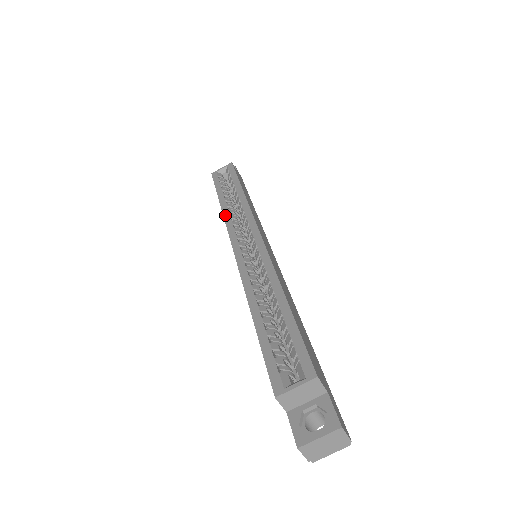
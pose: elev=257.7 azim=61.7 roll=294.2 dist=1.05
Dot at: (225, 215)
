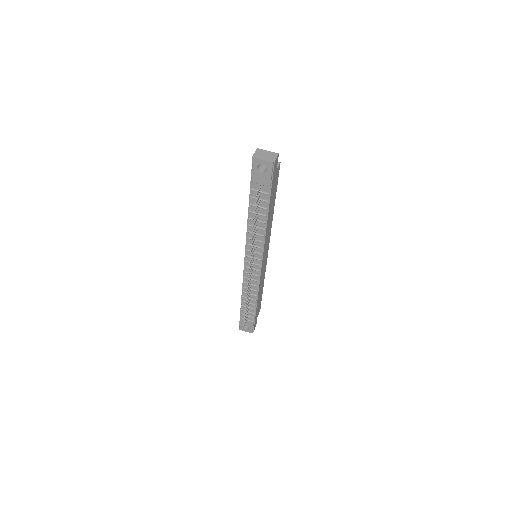
Dot at: occluded
